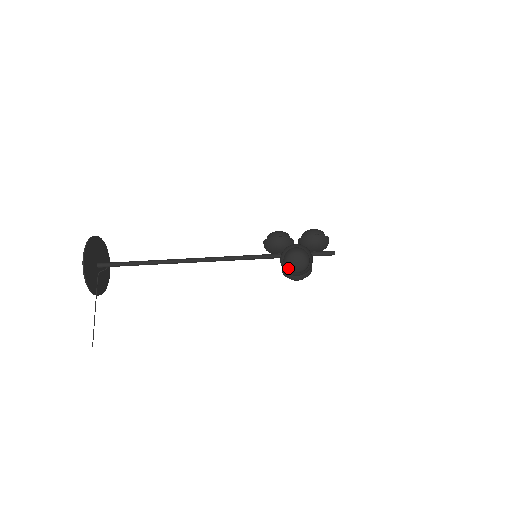
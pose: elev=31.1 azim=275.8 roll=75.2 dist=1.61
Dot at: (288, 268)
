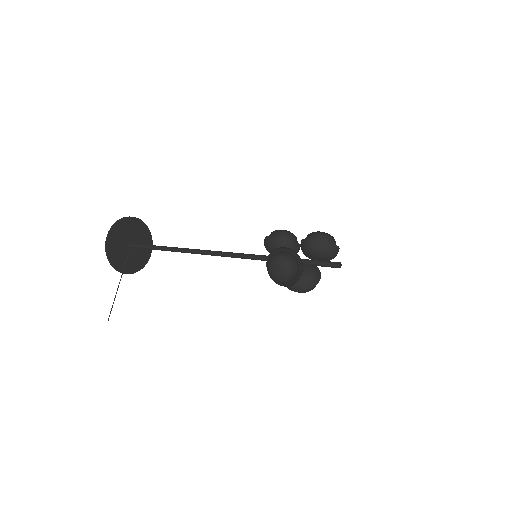
Dot at: (270, 275)
